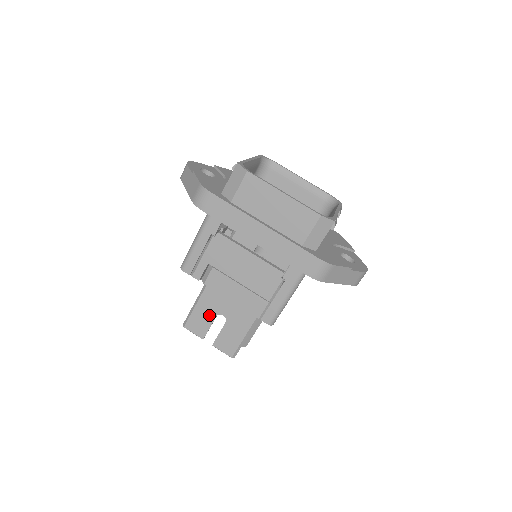
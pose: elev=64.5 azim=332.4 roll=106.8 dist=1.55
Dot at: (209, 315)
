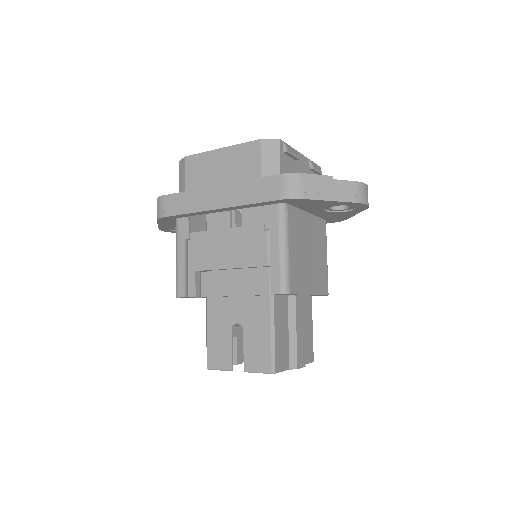
Dot at: (224, 334)
